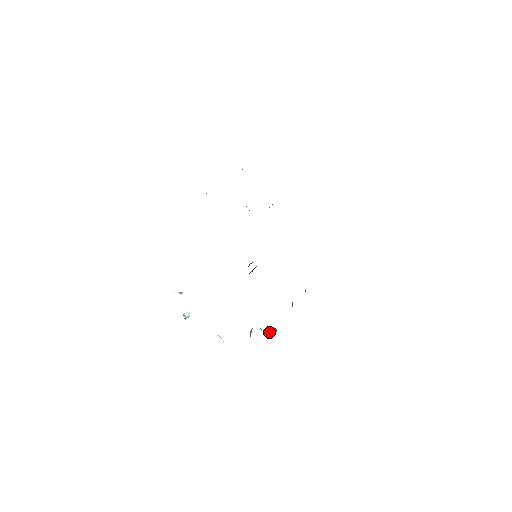
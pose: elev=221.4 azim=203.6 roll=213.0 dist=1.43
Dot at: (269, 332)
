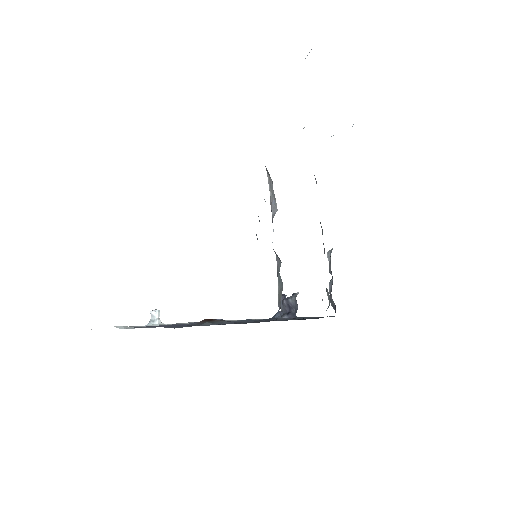
Dot at: occluded
